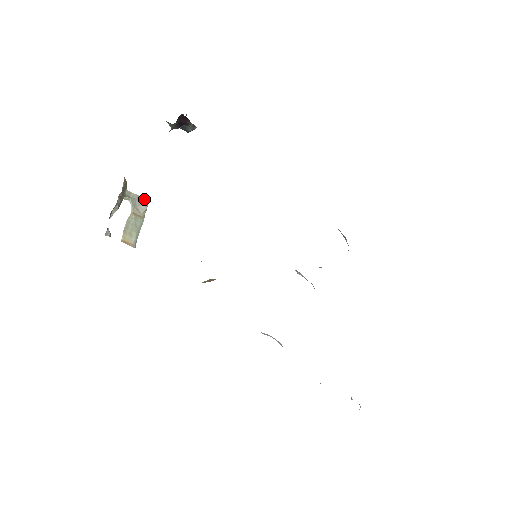
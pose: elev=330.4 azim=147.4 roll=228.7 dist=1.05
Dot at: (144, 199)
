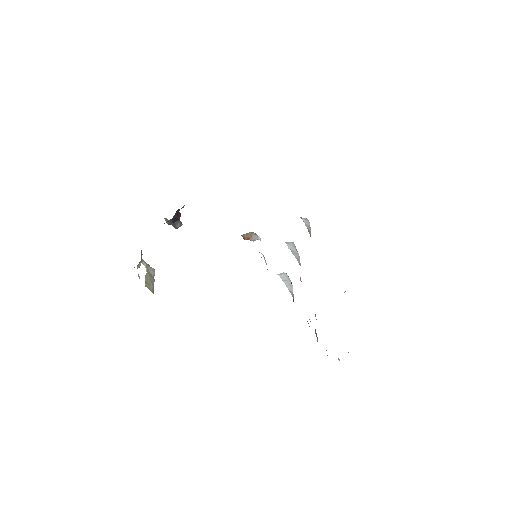
Dot at: (152, 268)
